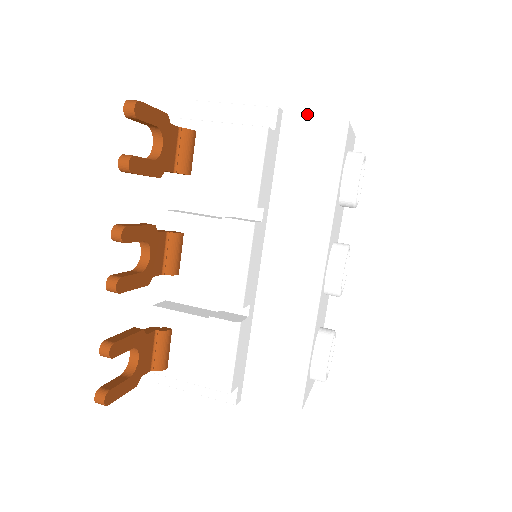
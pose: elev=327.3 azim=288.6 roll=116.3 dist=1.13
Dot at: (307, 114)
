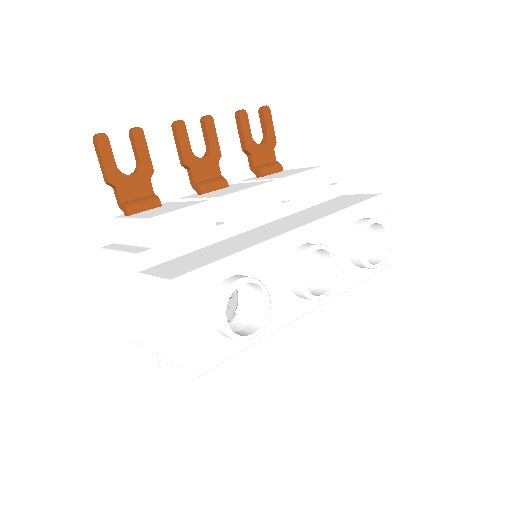
Dot at: (357, 195)
